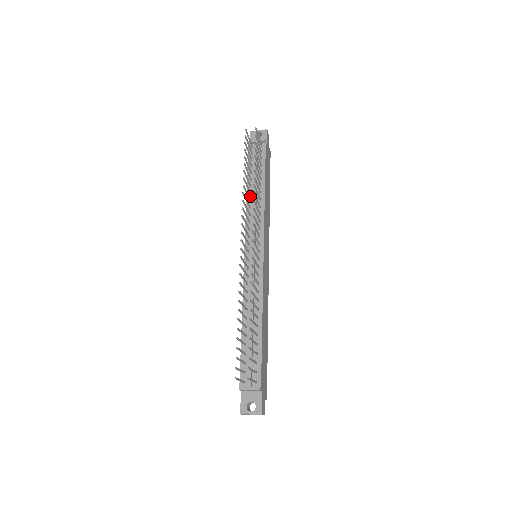
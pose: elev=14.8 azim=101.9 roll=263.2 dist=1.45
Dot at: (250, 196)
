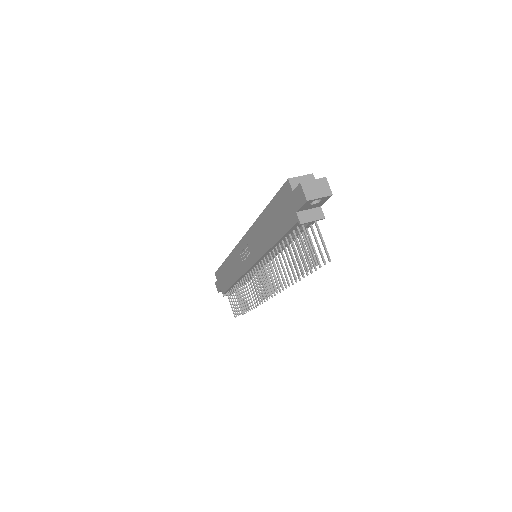
Dot at: (274, 248)
